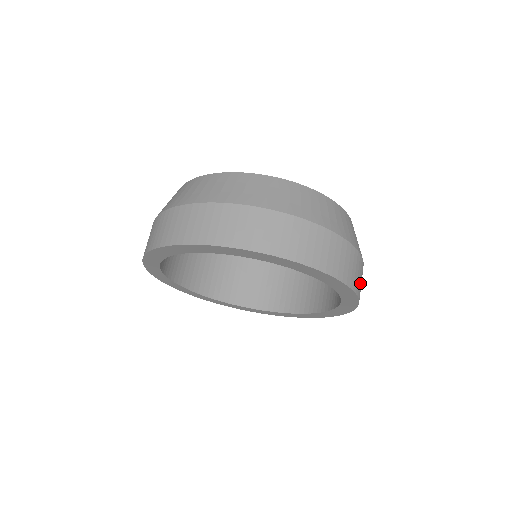
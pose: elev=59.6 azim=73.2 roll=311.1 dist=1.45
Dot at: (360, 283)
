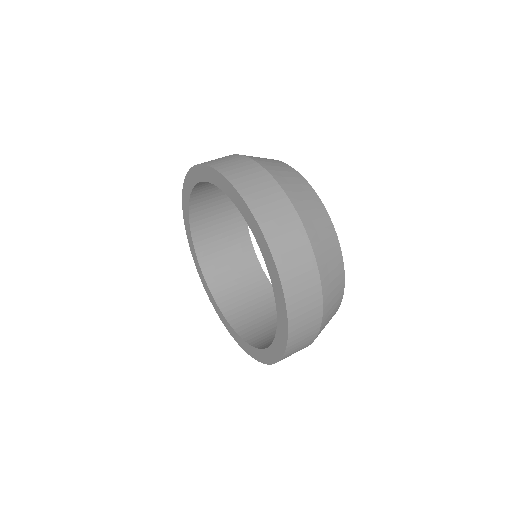
Dot at: (302, 315)
